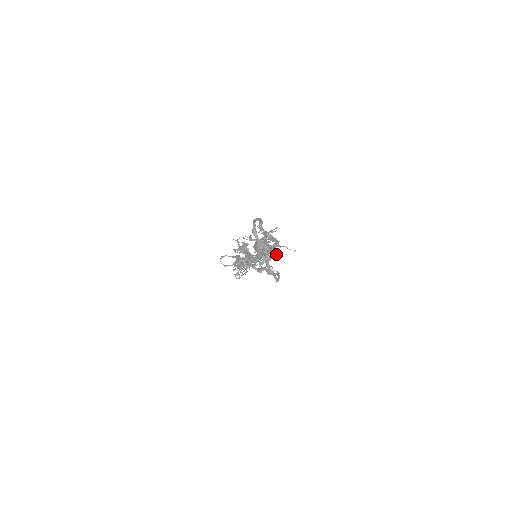
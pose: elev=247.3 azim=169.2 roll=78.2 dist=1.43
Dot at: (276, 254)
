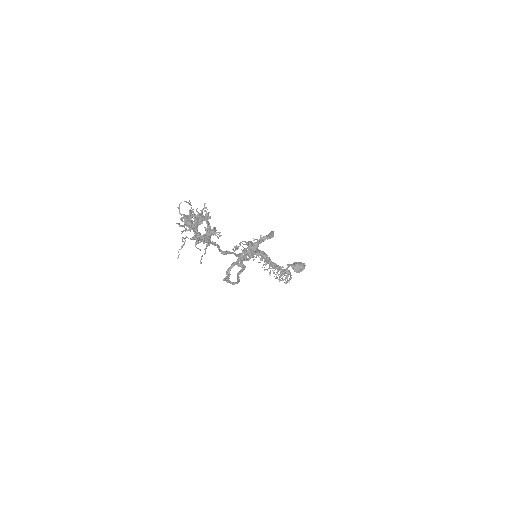
Dot at: (200, 249)
